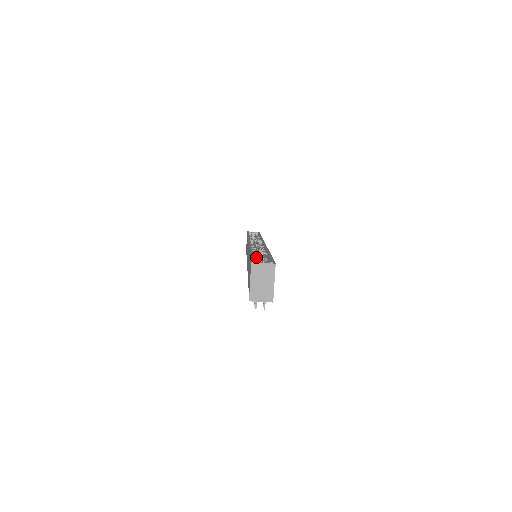
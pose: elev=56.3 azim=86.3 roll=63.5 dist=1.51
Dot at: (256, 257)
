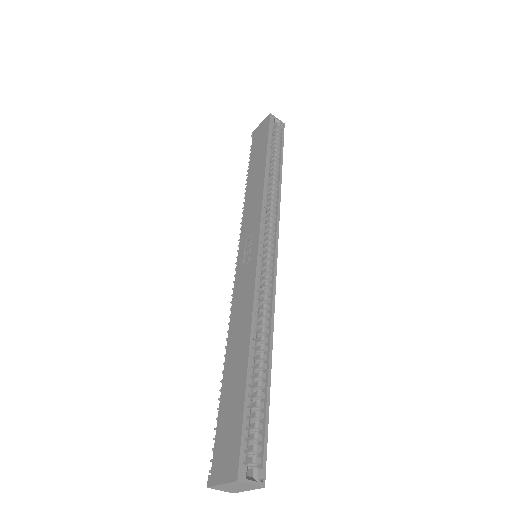
Dot at: (250, 393)
